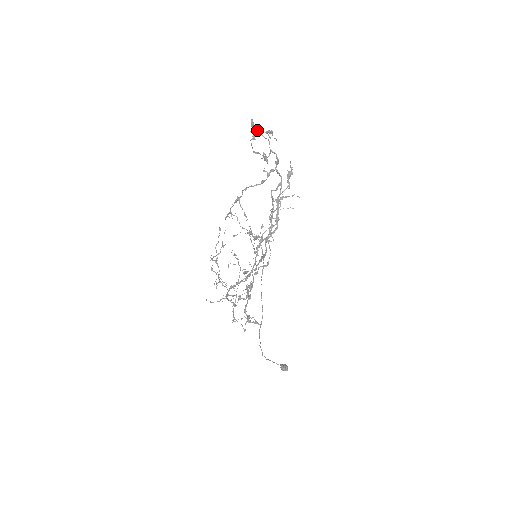
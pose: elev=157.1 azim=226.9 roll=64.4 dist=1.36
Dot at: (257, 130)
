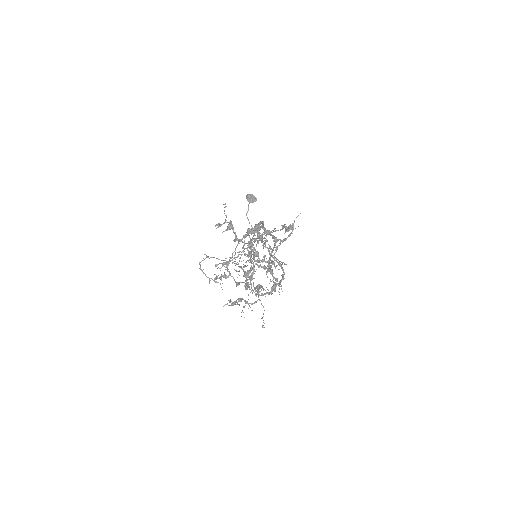
Dot at: (248, 274)
